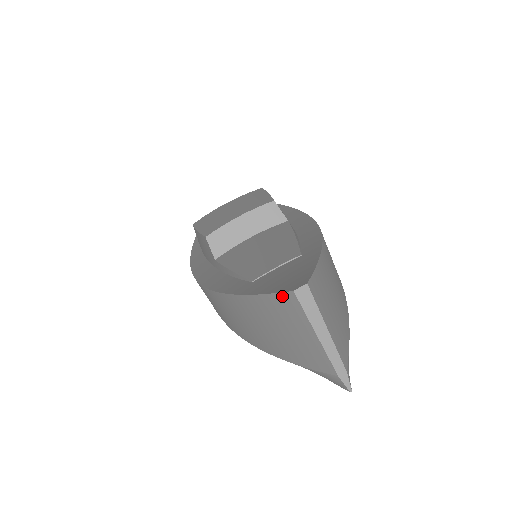
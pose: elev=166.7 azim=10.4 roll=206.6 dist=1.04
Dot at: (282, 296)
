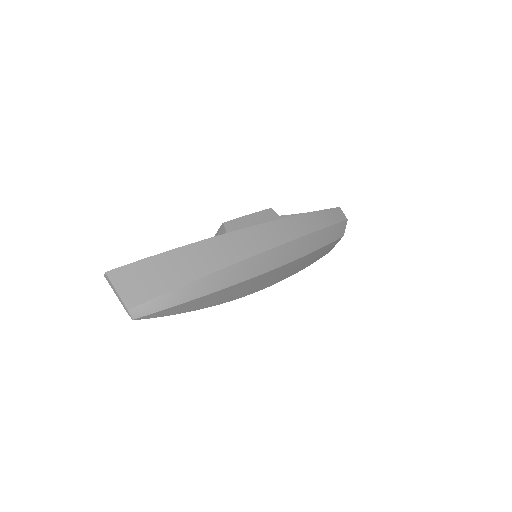
Dot at: occluded
